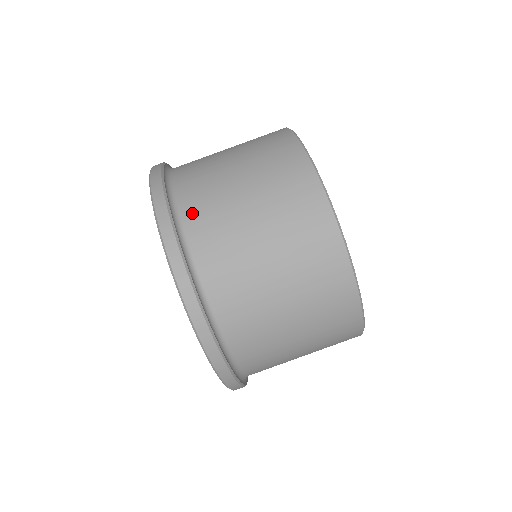
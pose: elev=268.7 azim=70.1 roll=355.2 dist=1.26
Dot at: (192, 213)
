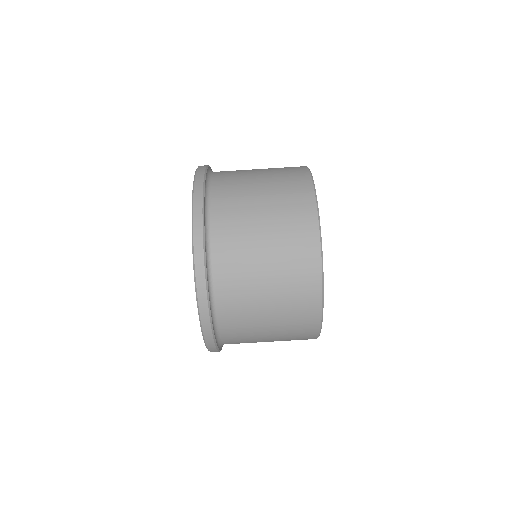
Dot at: (223, 289)
